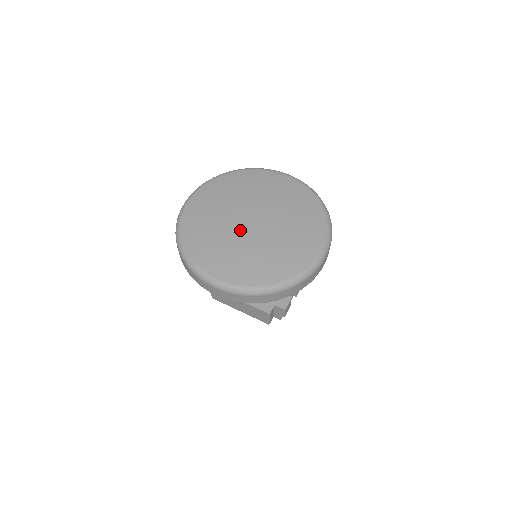
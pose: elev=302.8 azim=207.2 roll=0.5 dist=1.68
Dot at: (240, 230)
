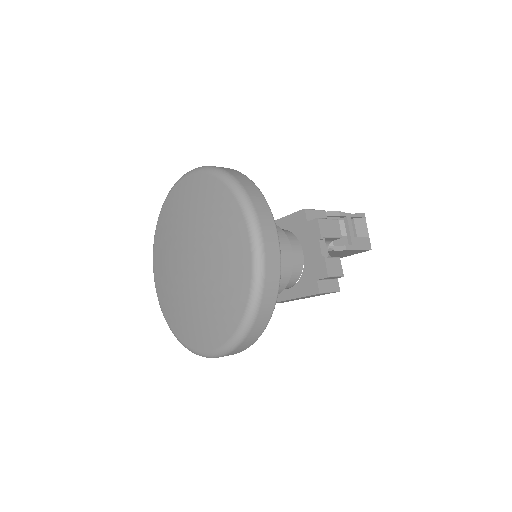
Dot at: (189, 285)
